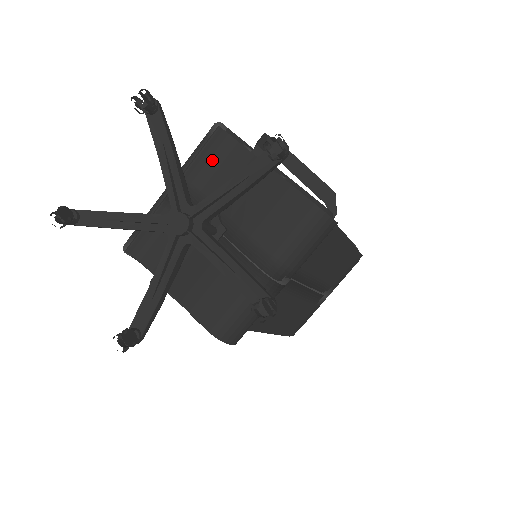
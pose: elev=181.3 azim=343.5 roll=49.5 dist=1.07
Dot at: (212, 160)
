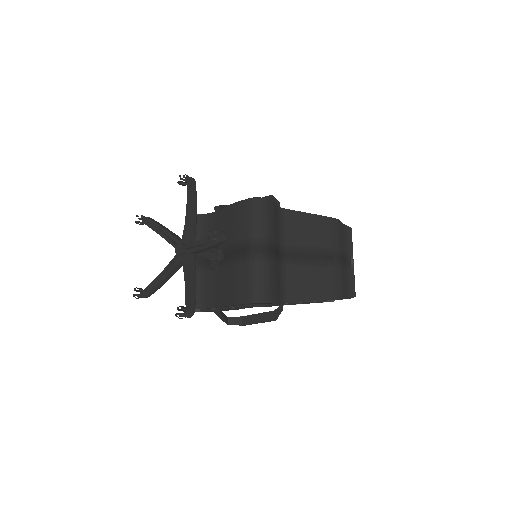
Dot at: (203, 232)
